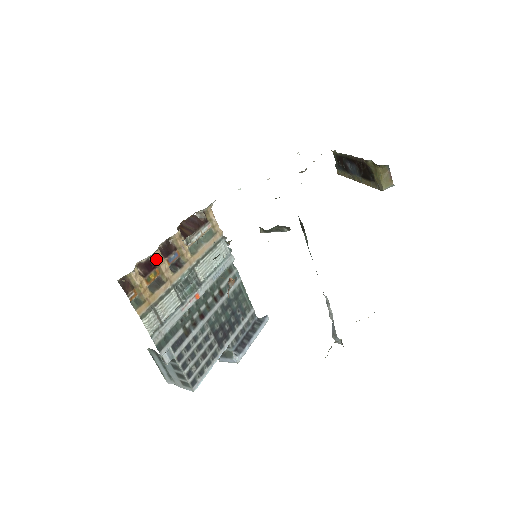
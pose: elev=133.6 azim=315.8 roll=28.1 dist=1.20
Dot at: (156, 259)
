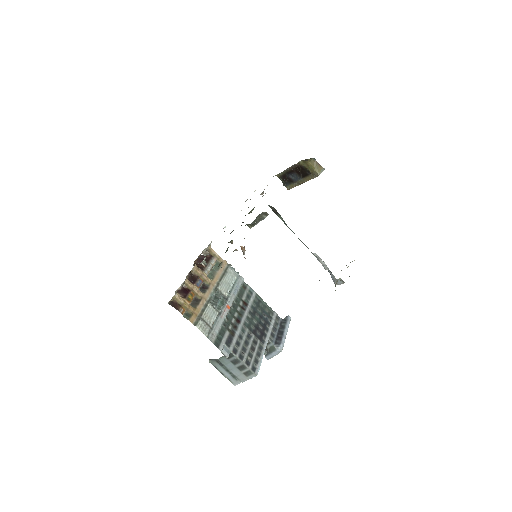
Dot at: (188, 285)
